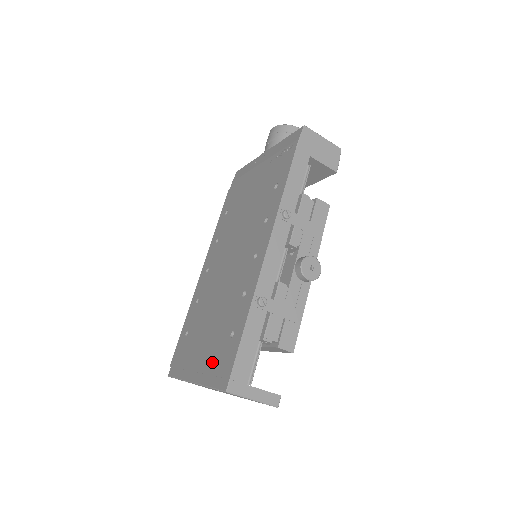
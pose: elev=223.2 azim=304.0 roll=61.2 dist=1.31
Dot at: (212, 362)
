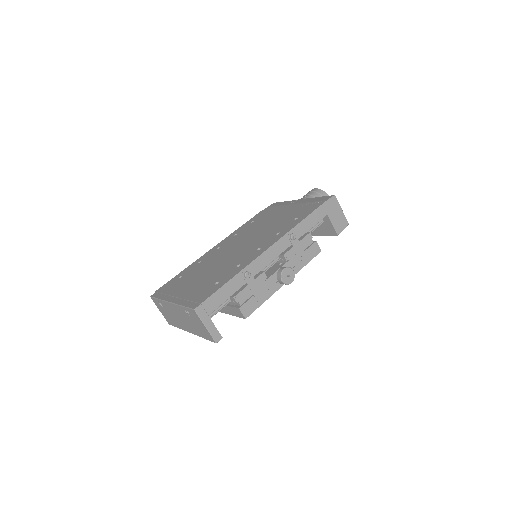
Dot at: (193, 294)
